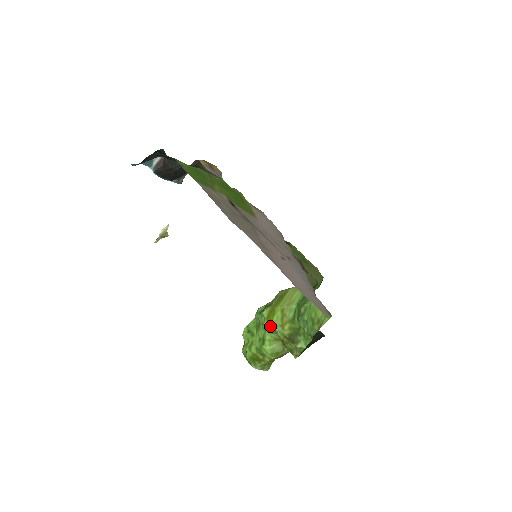
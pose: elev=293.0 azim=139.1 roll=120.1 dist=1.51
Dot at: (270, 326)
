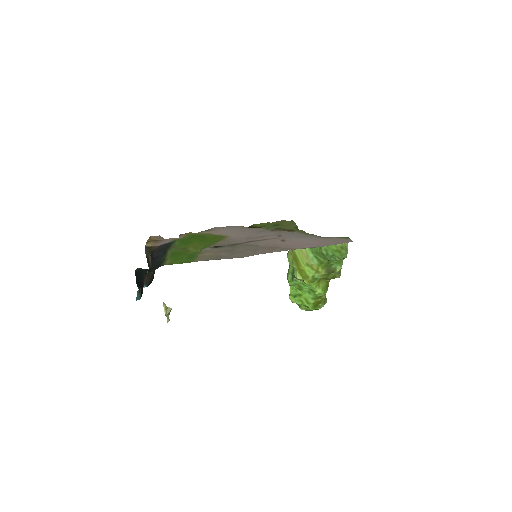
Dot at: (310, 280)
